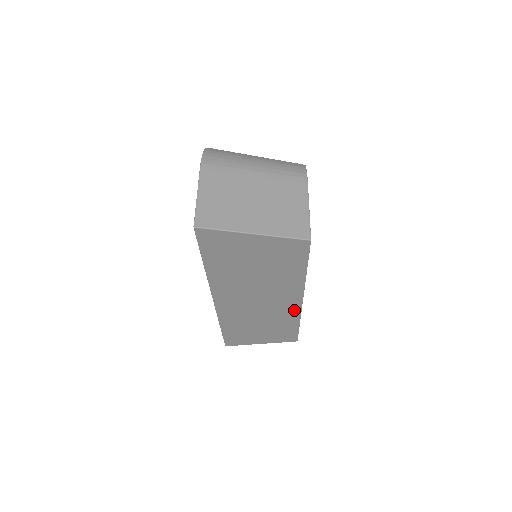
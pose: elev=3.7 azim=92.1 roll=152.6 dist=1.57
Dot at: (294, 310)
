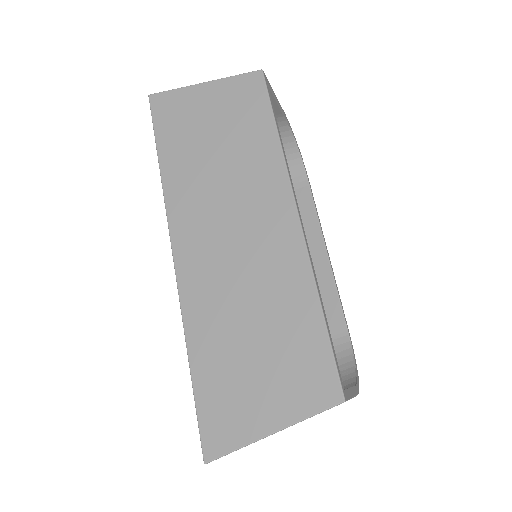
Dot at: (294, 249)
